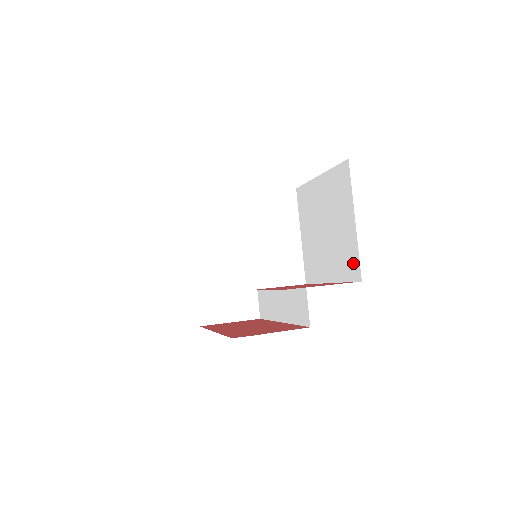
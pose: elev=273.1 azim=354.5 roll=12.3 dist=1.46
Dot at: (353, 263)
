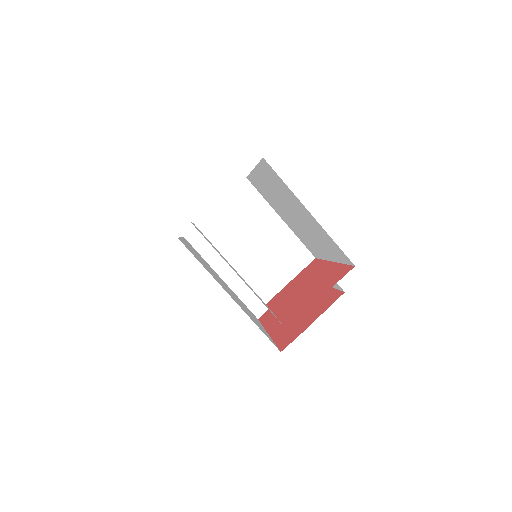
Dot at: (337, 250)
